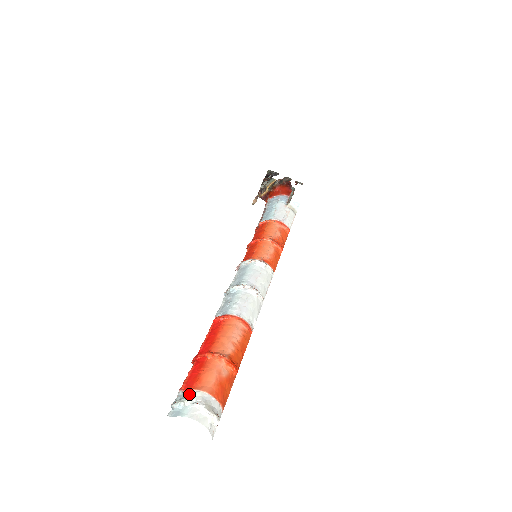
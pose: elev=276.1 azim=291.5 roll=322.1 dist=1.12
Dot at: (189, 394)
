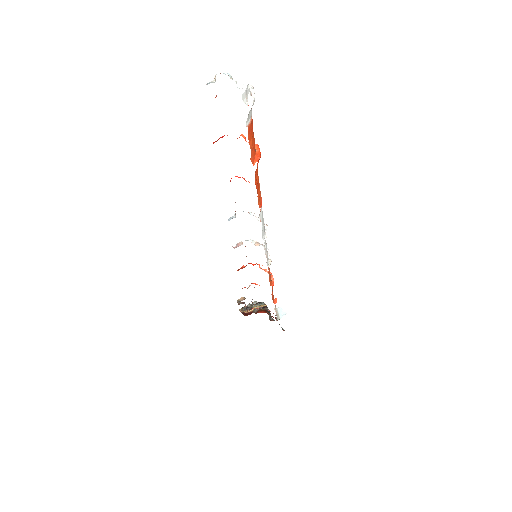
Dot at: occluded
